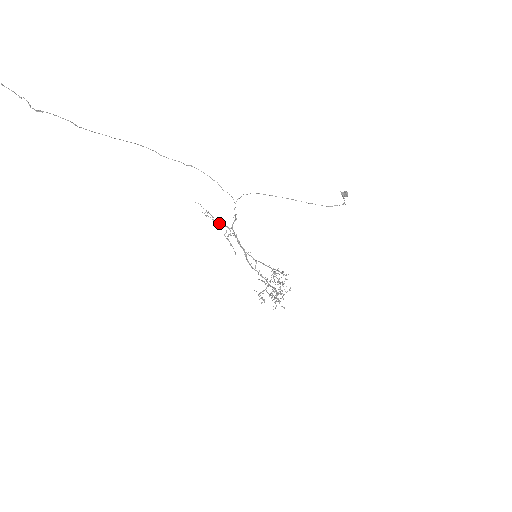
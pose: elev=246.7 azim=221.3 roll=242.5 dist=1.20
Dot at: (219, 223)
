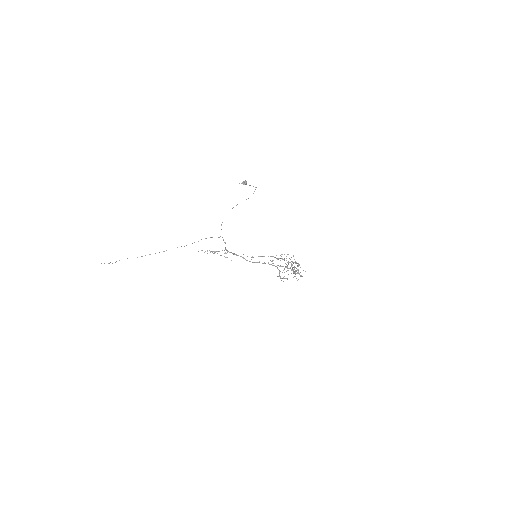
Dot at: occluded
